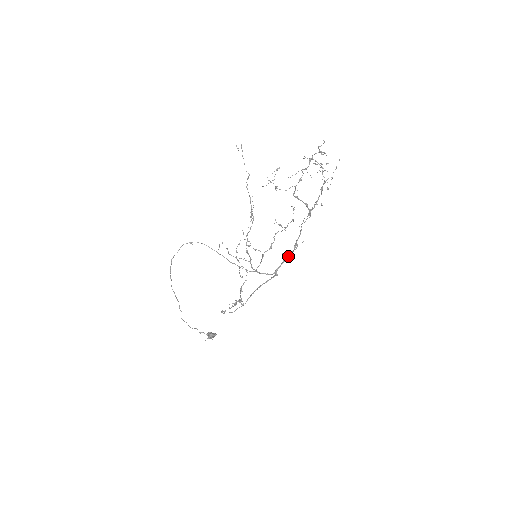
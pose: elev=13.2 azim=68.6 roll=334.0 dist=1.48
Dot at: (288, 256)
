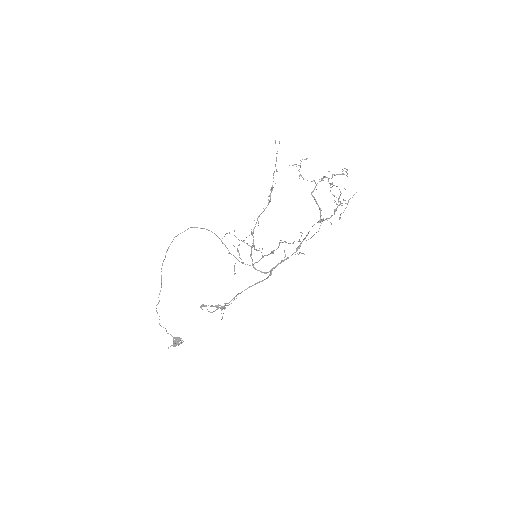
Dot at: occluded
